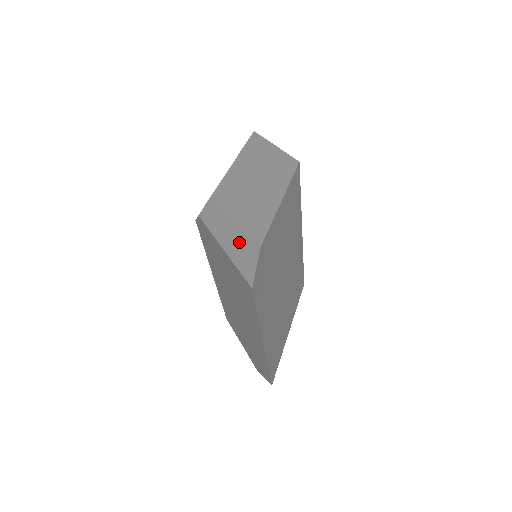
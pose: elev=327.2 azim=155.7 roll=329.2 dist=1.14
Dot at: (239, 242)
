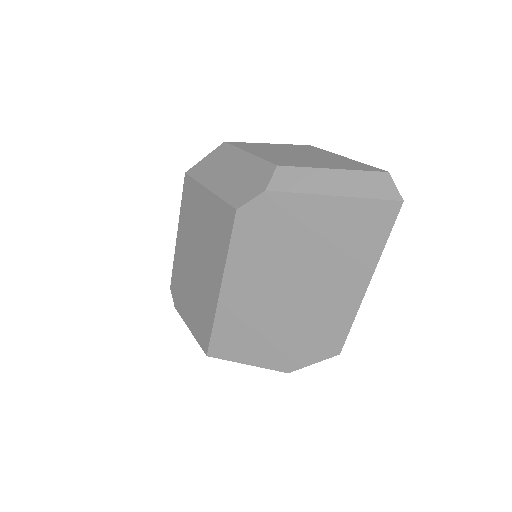
Dot at: (356, 181)
